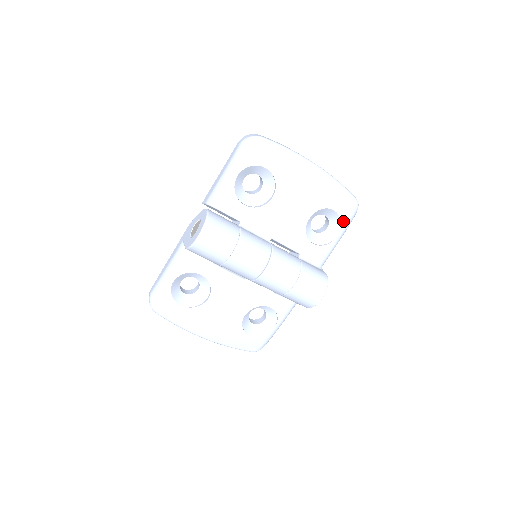
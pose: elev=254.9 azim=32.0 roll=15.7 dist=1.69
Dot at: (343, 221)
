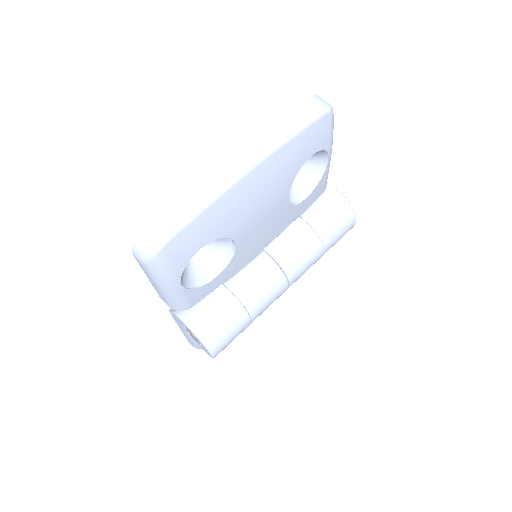
Dot at: (326, 146)
